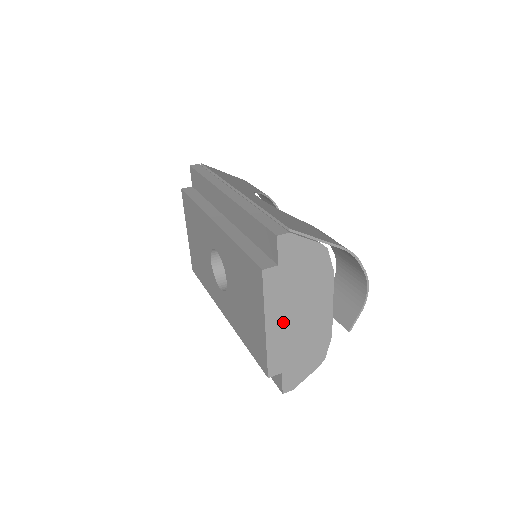
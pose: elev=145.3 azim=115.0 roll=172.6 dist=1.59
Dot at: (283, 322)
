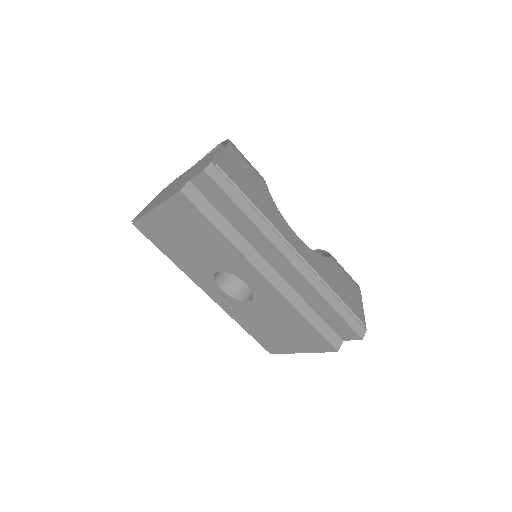
Dot at: occluded
